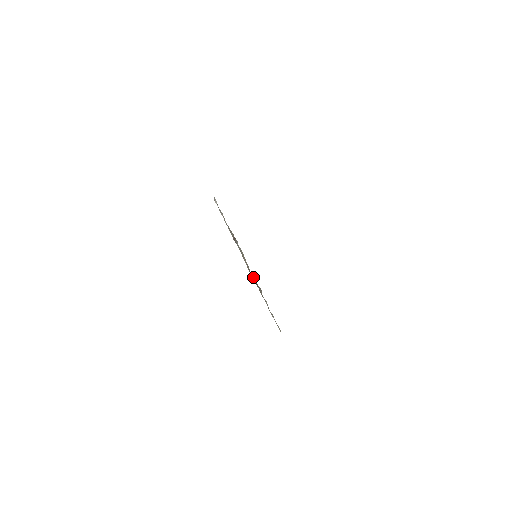
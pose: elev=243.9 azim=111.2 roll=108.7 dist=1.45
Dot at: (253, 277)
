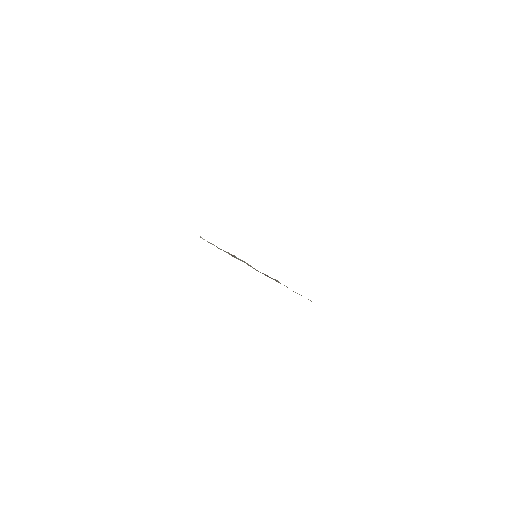
Dot at: occluded
